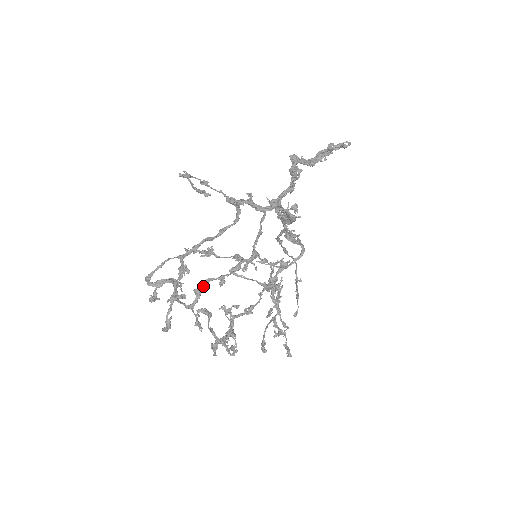
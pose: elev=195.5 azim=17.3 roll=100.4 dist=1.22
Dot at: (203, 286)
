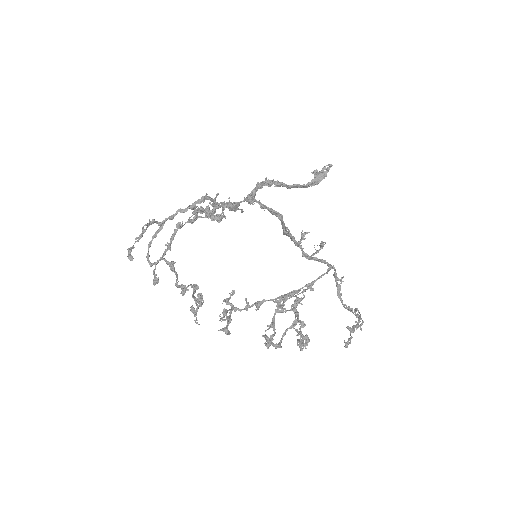
Dot at: (171, 239)
